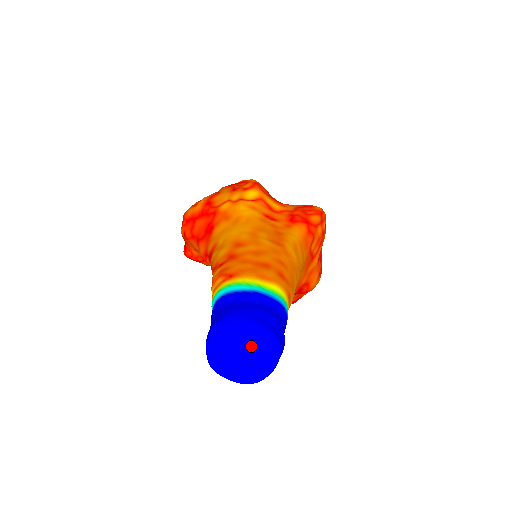
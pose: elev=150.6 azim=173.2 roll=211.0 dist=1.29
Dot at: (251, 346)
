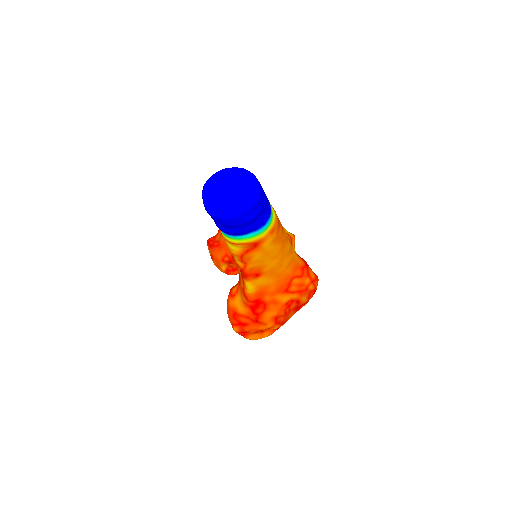
Dot at: (242, 186)
